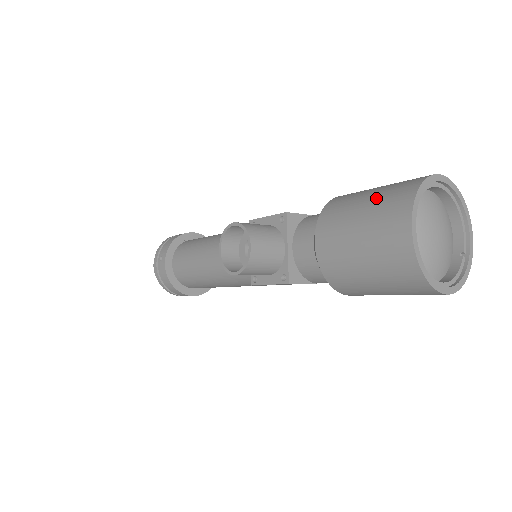
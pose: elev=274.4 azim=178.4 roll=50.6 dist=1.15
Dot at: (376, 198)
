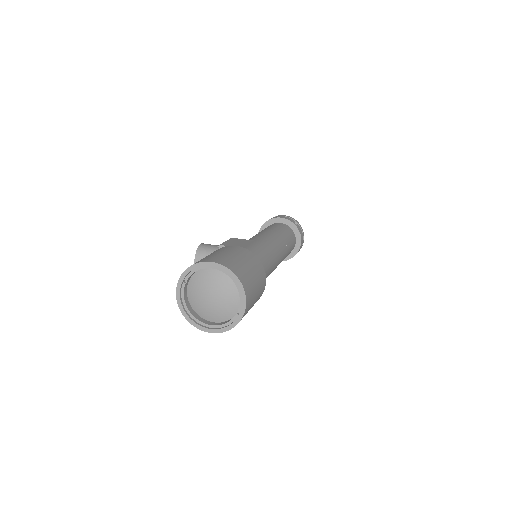
Dot at: occluded
